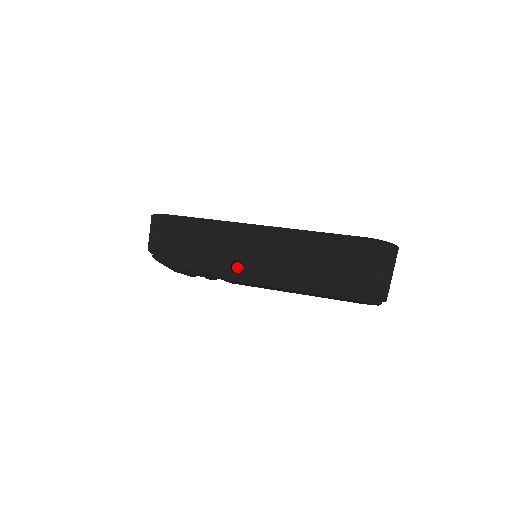
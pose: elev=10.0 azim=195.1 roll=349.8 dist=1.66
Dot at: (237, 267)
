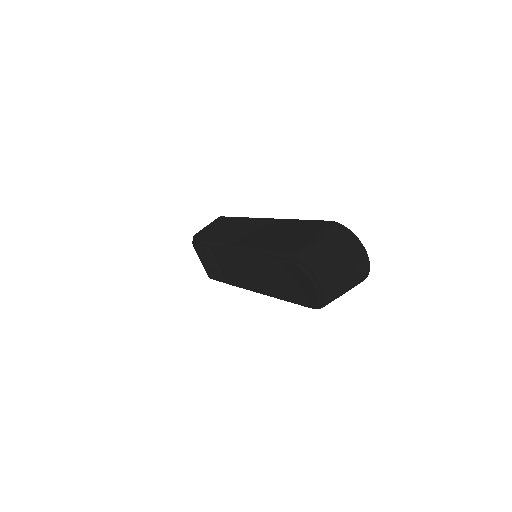
Dot at: (229, 240)
